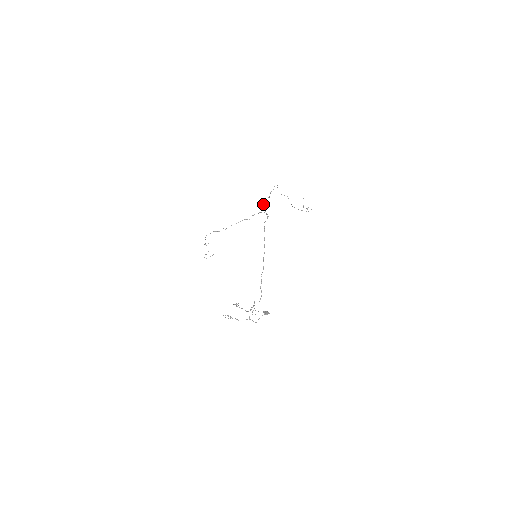
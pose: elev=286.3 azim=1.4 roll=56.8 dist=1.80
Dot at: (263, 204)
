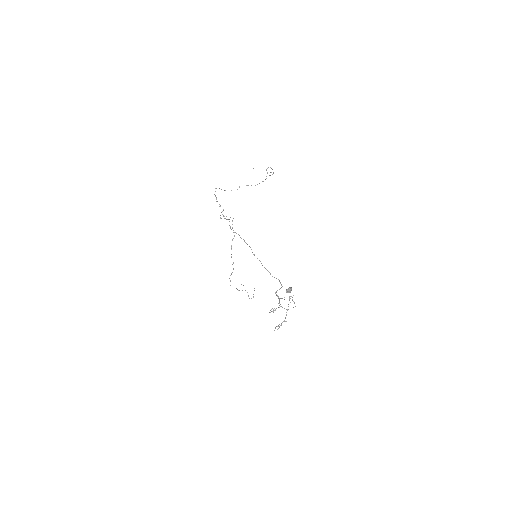
Dot at: occluded
